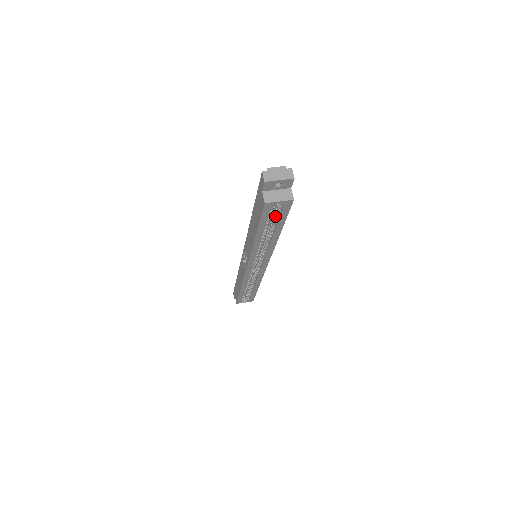
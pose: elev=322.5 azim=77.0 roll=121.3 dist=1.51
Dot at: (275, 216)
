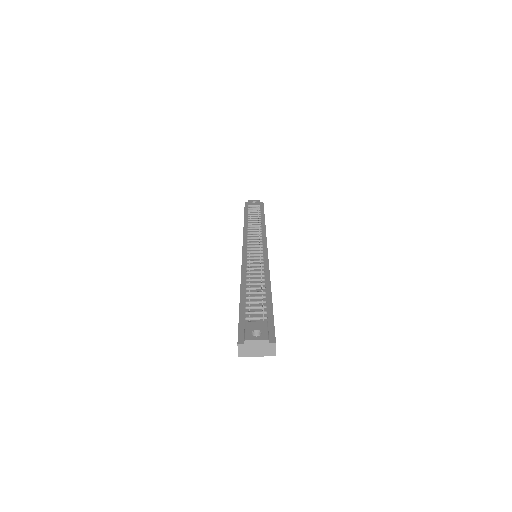
Dot at: occluded
